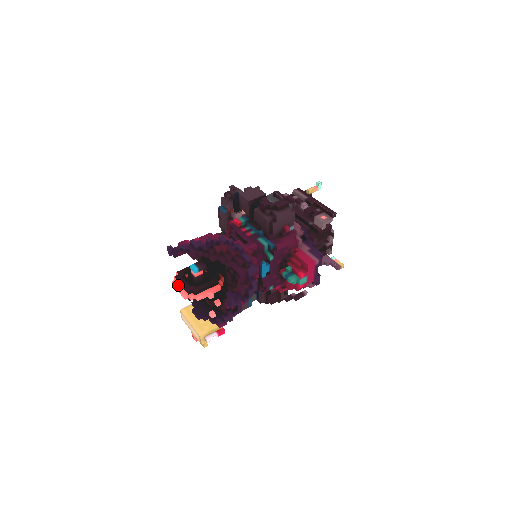
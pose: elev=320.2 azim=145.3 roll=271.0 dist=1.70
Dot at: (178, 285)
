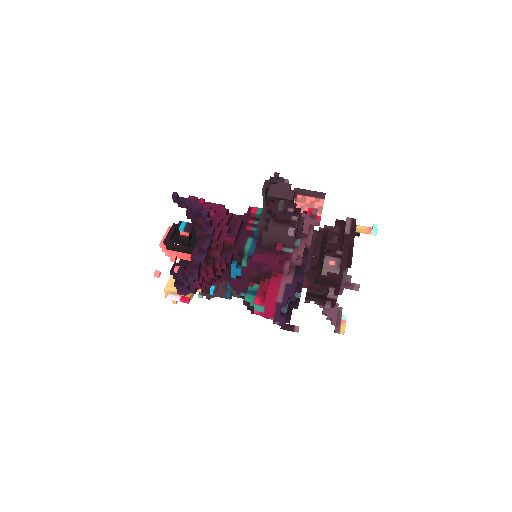
Dot at: occluded
